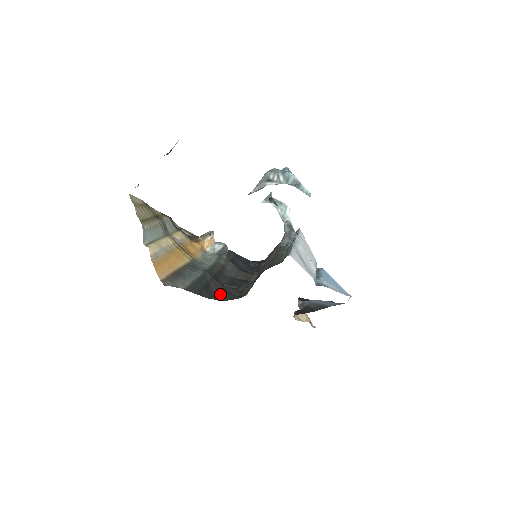
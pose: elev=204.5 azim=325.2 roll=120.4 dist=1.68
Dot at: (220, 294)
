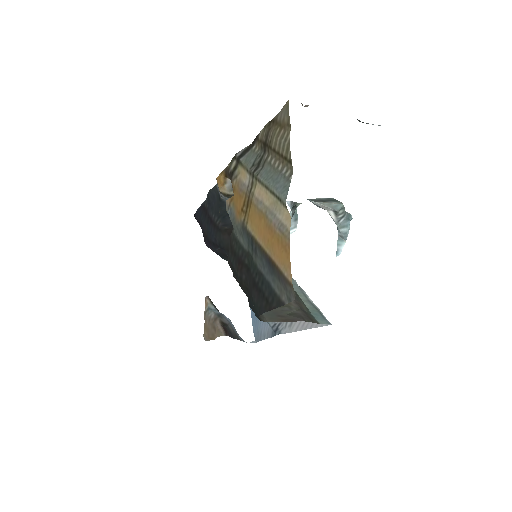
Dot at: (253, 302)
